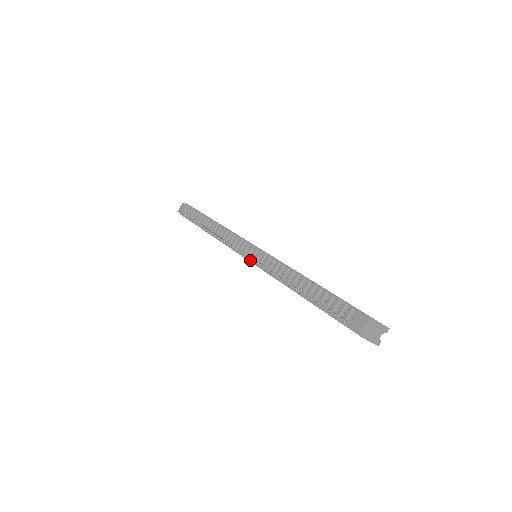
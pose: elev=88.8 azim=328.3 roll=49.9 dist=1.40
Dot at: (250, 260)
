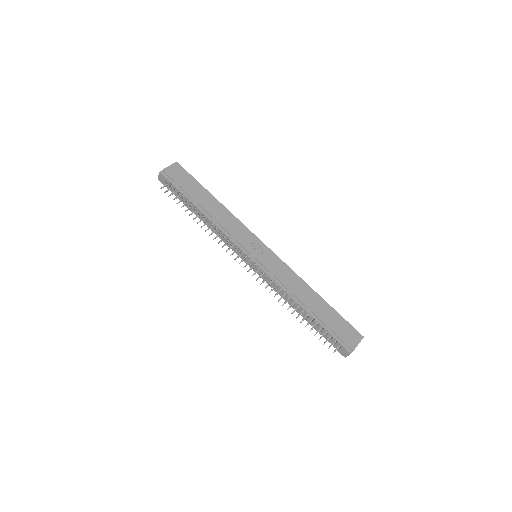
Dot at: occluded
